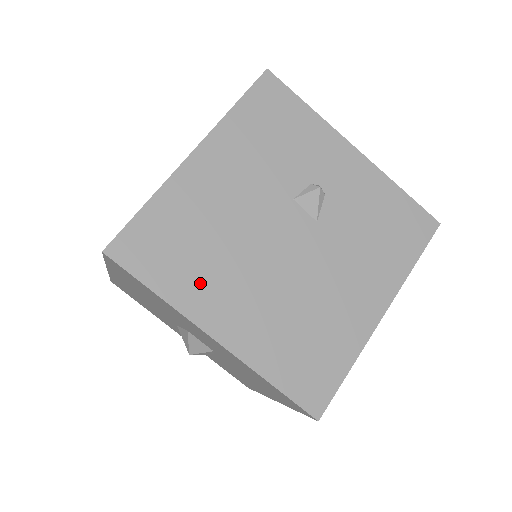
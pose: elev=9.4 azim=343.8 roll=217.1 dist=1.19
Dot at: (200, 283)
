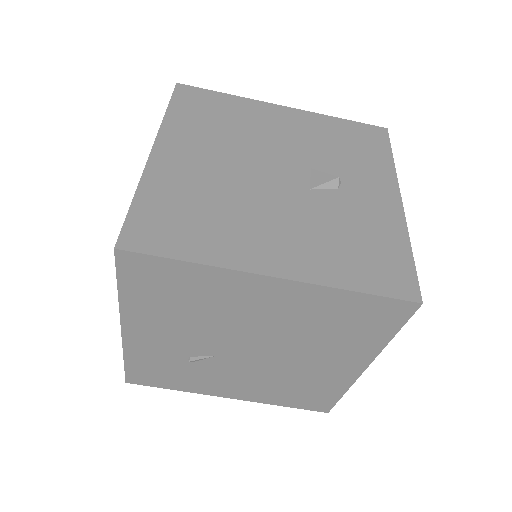
Dot at: (193, 131)
